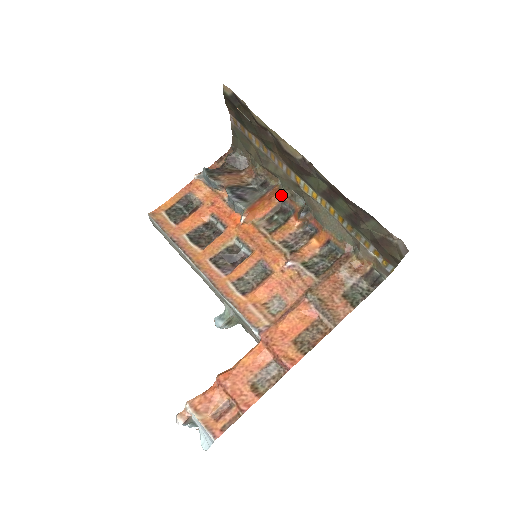
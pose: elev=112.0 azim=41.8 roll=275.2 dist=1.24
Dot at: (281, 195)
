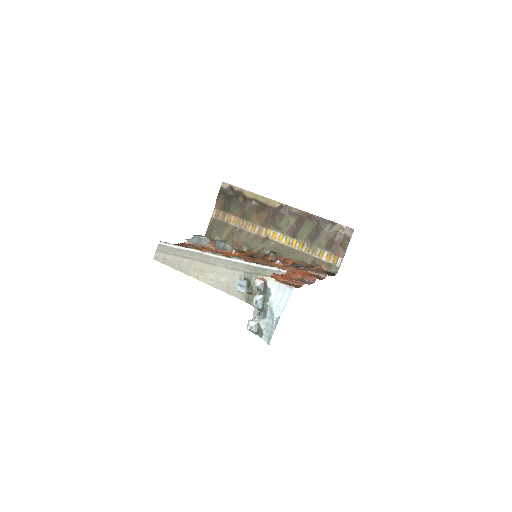
Dot at: (251, 252)
